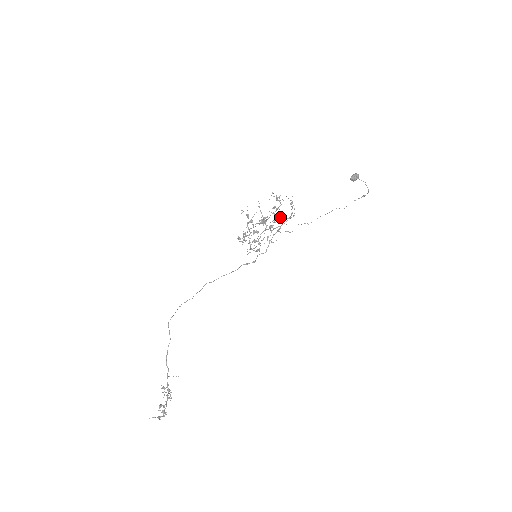
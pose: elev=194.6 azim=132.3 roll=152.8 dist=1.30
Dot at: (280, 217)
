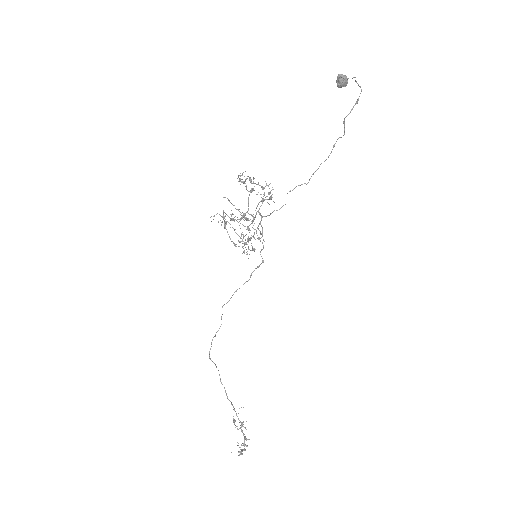
Dot at: occluded
